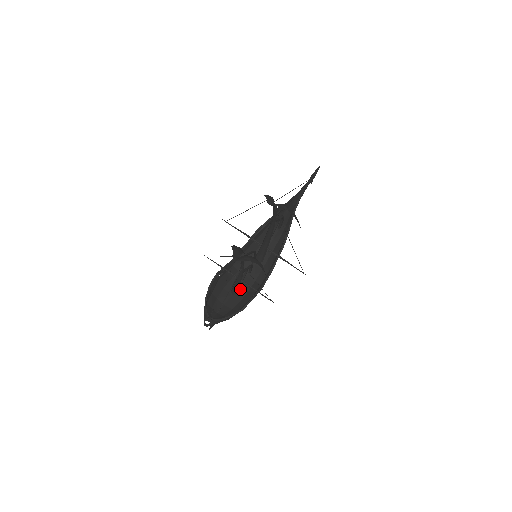
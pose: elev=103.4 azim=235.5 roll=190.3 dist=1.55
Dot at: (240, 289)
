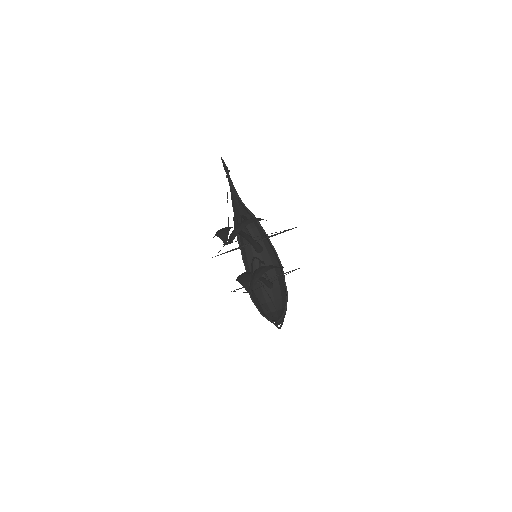
Dot at: (271, 280)
